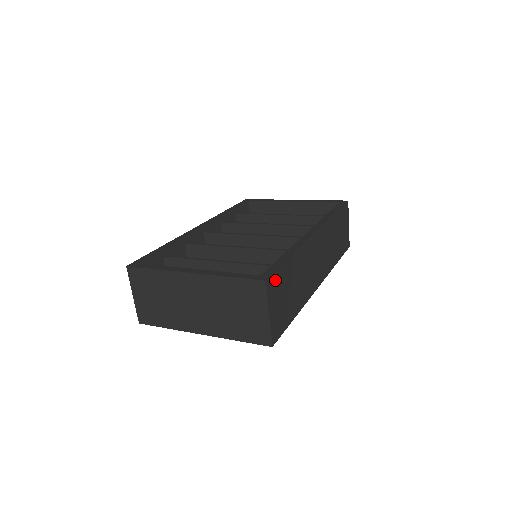
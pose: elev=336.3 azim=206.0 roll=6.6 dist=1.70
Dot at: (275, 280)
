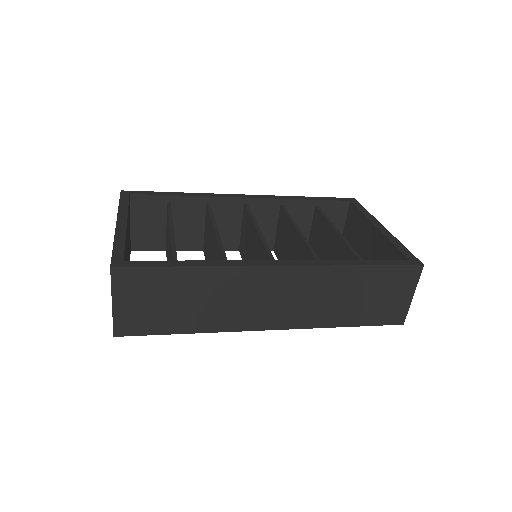
Dot at: (137, 276)
